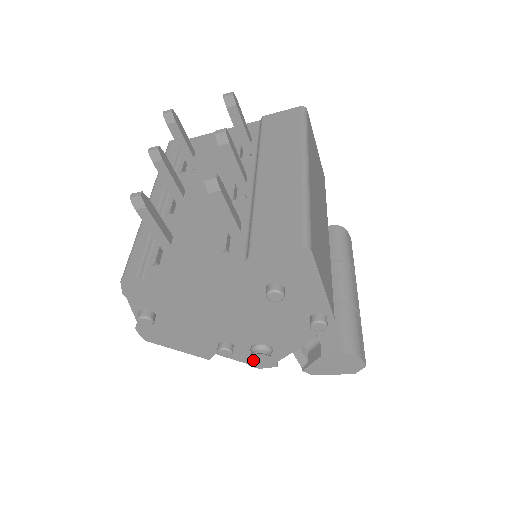
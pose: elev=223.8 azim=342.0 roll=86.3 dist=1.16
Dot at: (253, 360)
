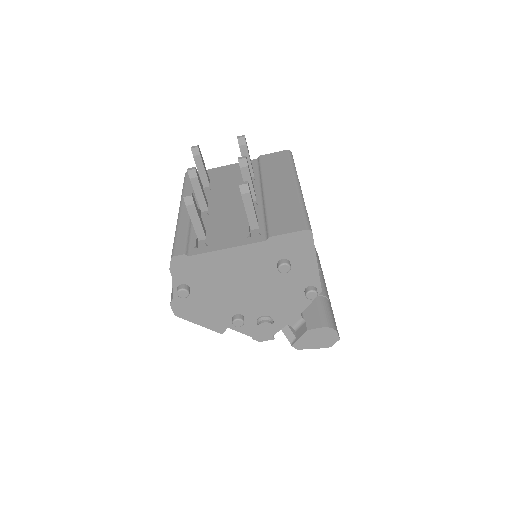
Dot at: (259, 329)
